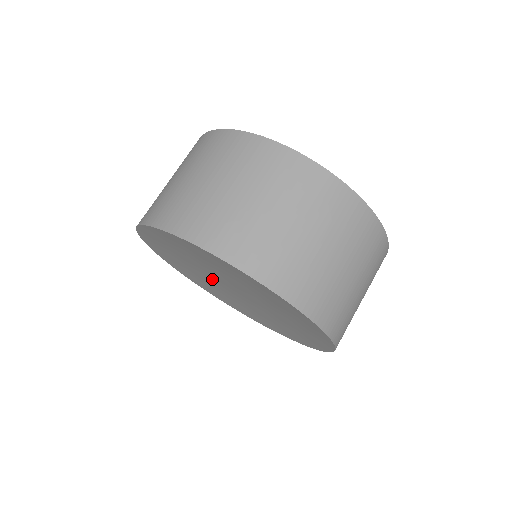
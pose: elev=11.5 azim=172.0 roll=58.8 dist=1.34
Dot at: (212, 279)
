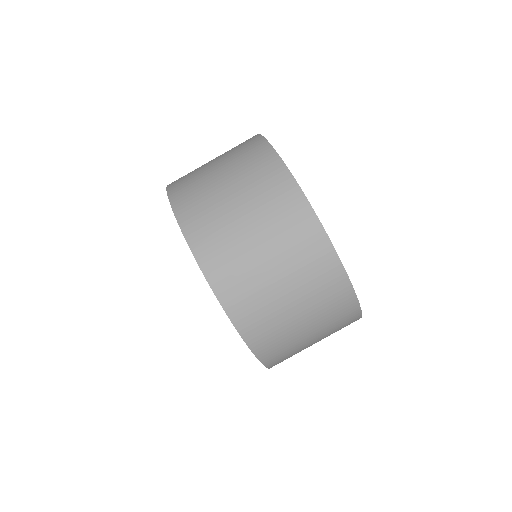
Dot at: occluded
